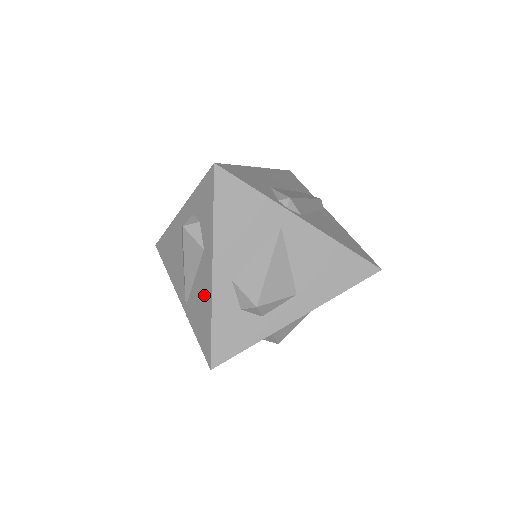
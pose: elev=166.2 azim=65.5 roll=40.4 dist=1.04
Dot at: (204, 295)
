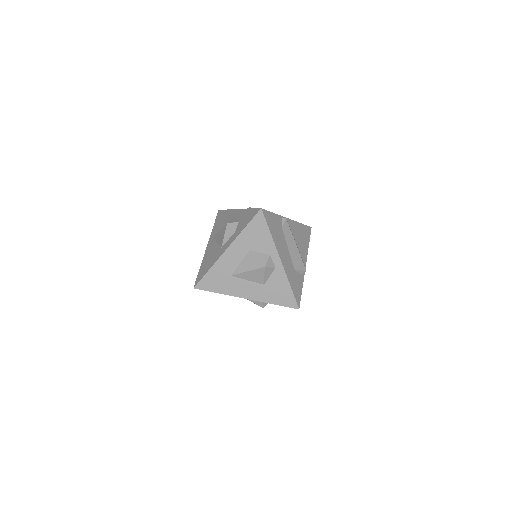
Dot at: occluded
